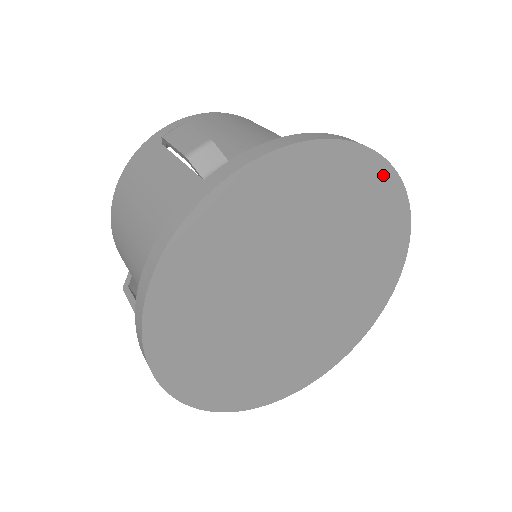
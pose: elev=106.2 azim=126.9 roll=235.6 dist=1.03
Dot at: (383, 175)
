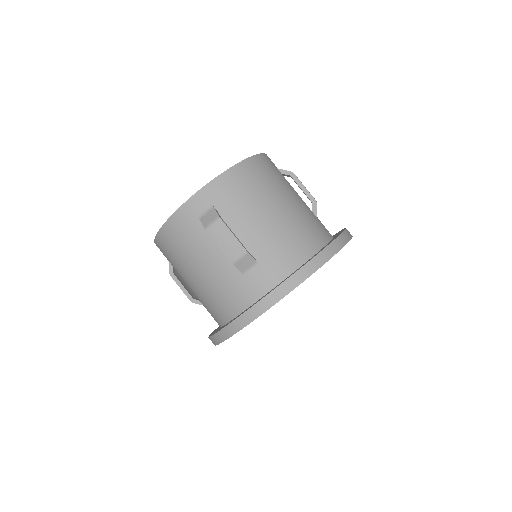
Dot at: occluded
